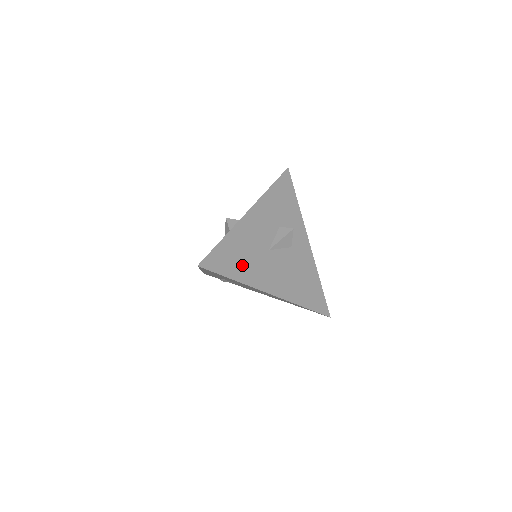
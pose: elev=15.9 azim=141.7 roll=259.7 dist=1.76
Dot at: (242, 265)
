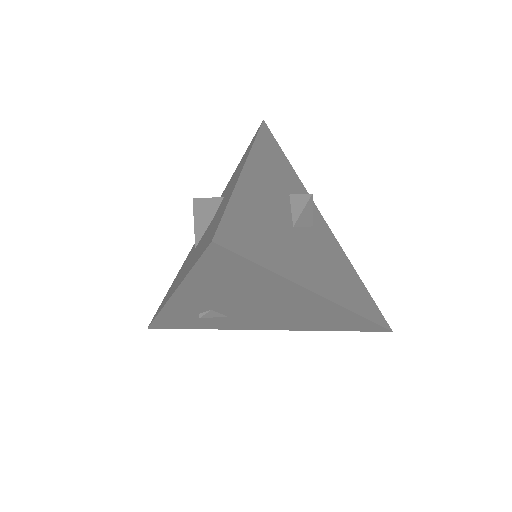
Dot at: (273, 247)
